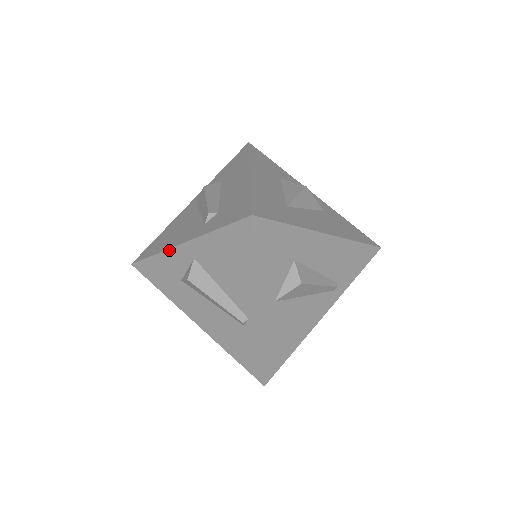
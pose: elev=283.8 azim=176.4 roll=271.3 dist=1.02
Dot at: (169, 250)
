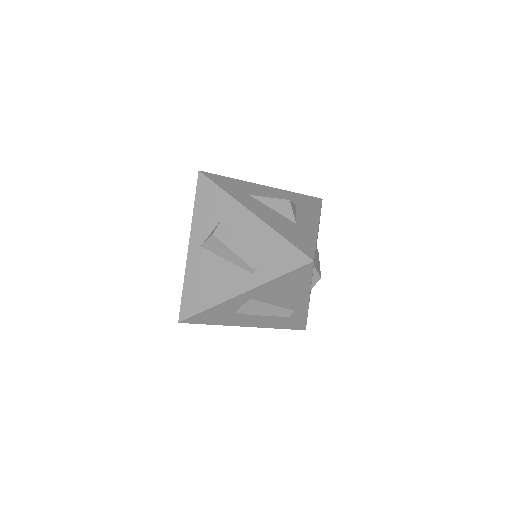
Dot at: occluded
